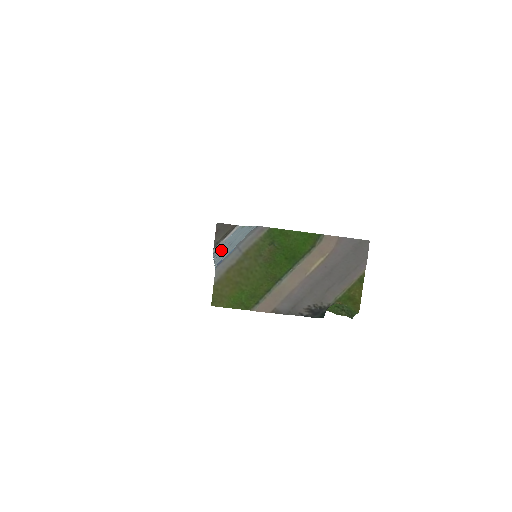
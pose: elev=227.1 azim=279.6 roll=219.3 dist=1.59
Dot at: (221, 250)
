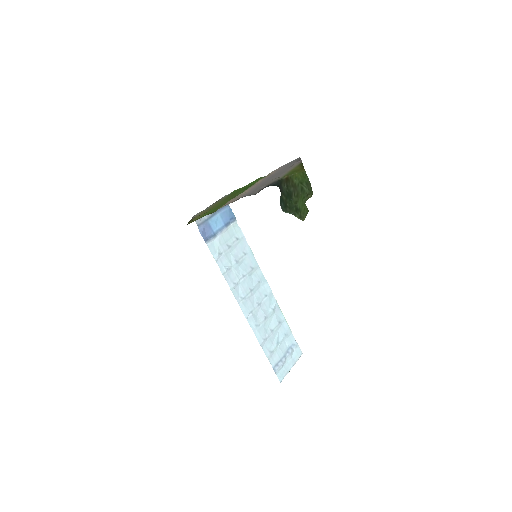
Dot at: (254, 315)
